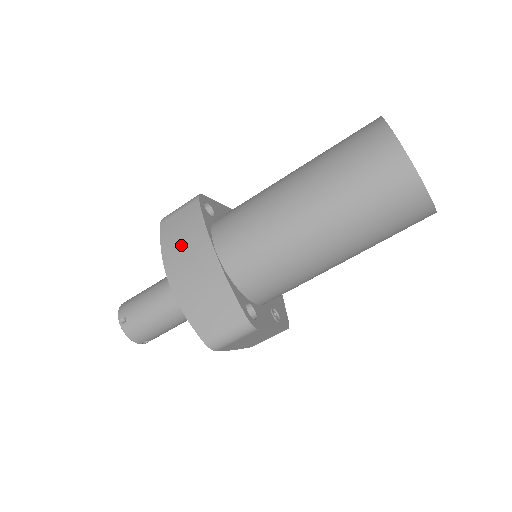
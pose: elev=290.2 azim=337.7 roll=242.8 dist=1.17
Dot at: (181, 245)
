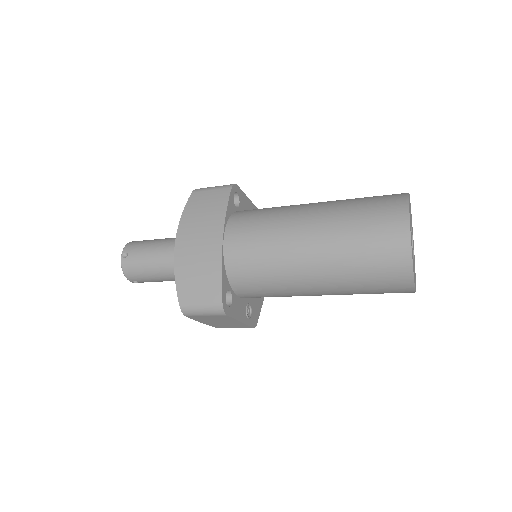
Dot at: (199, 218)
